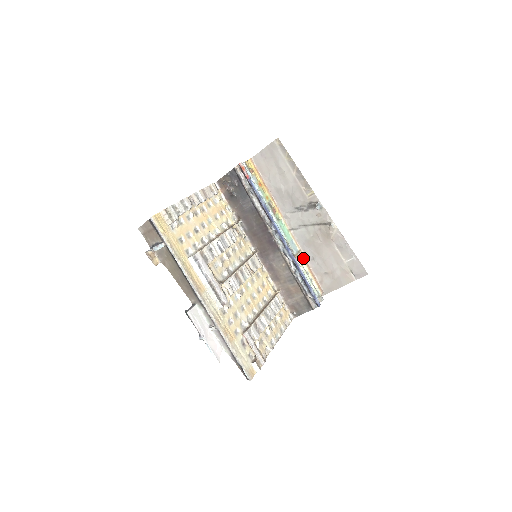
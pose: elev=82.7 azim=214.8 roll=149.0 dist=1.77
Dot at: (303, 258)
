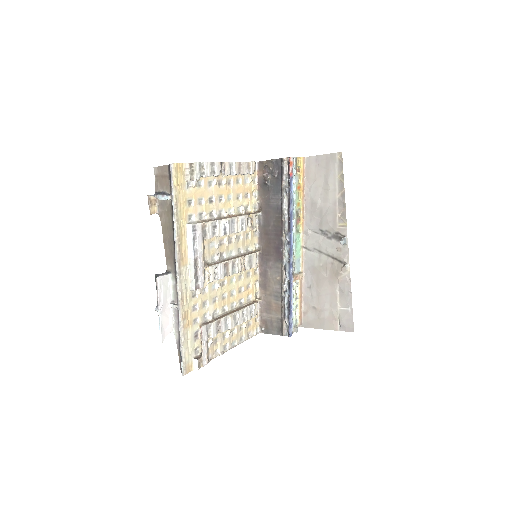
Dot at: (301, 281)
